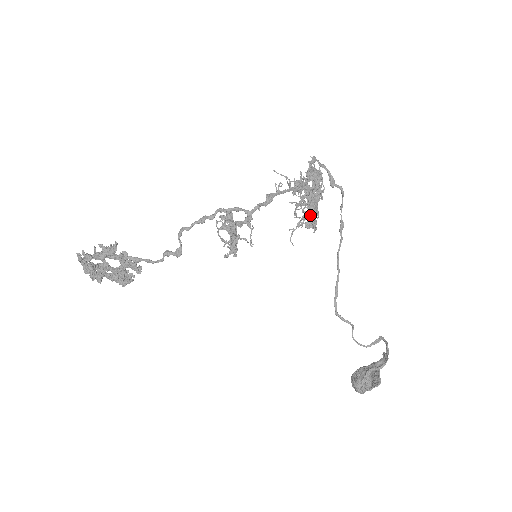
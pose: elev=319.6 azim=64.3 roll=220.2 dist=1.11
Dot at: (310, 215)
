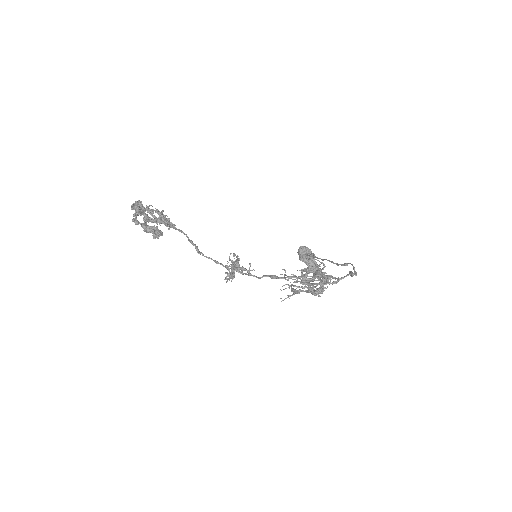
Dot at: (302, 281)
